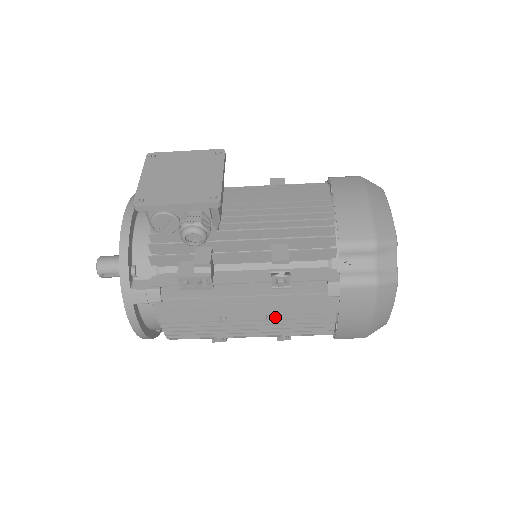
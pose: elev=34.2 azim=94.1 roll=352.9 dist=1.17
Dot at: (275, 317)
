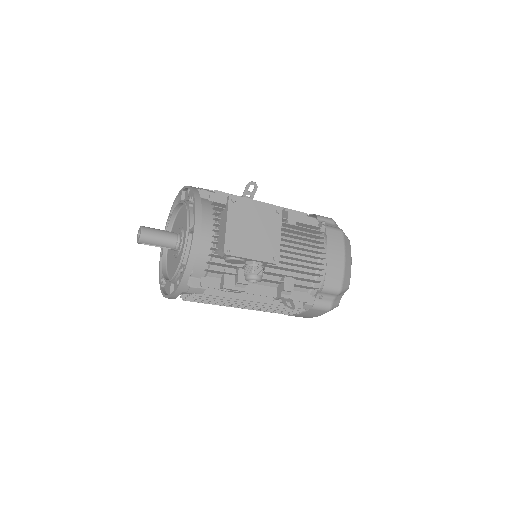
Dot at: occluded
